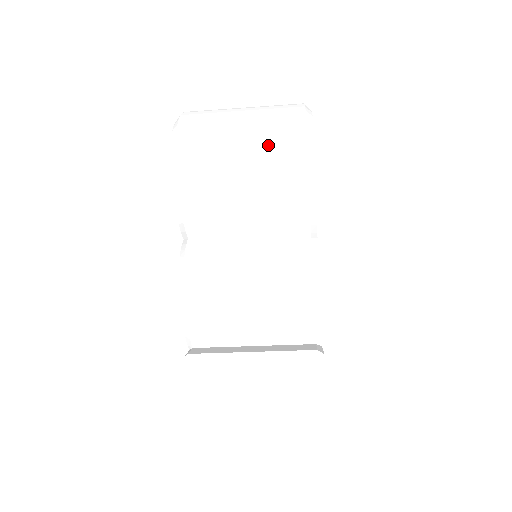
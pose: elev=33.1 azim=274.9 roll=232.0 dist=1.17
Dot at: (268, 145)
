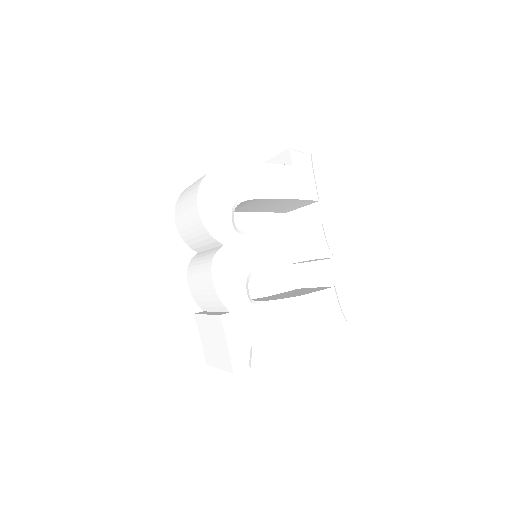
Dot at: (190, 202)
